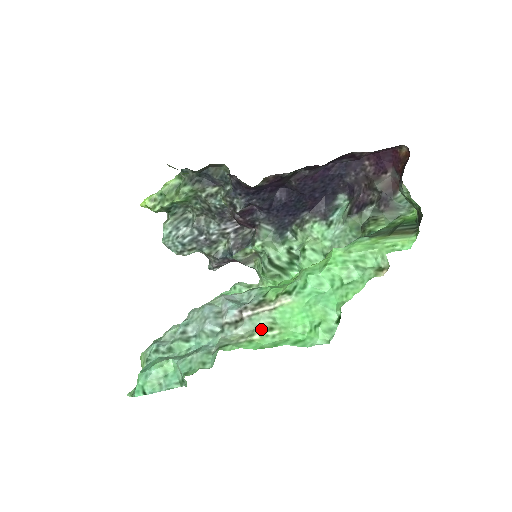
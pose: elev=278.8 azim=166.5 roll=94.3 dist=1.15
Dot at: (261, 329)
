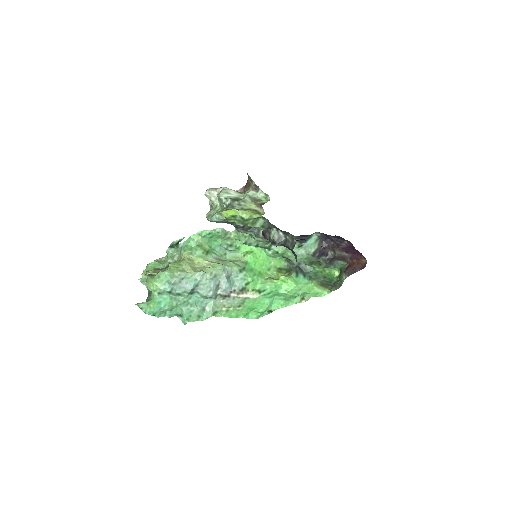
Dot at: (236, 306)
